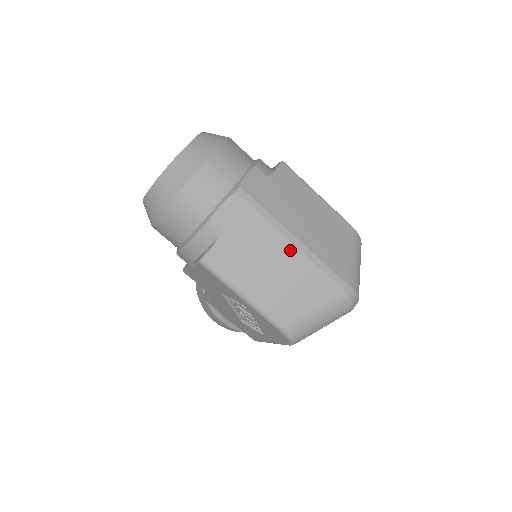
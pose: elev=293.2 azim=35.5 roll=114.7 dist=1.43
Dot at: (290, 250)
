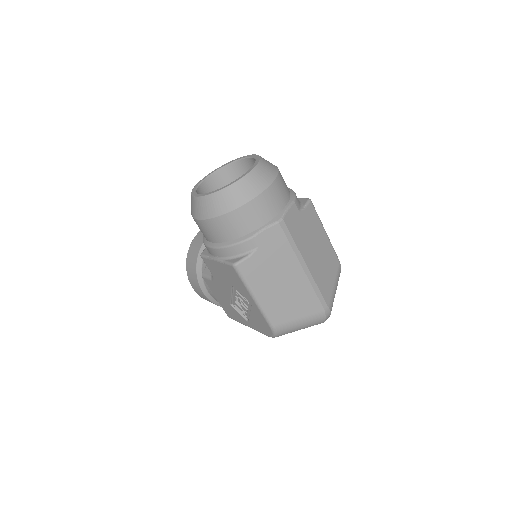
Dot at: (300, 274)
